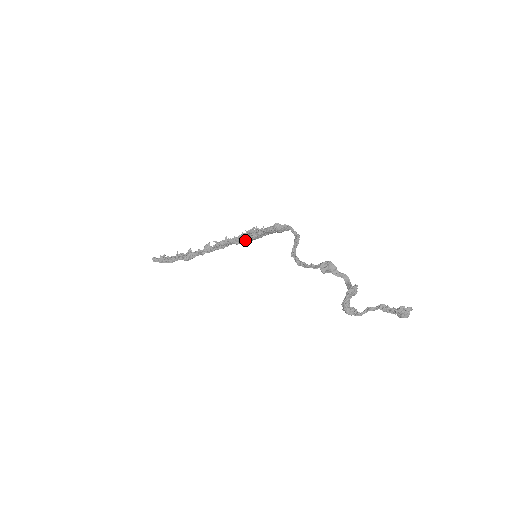
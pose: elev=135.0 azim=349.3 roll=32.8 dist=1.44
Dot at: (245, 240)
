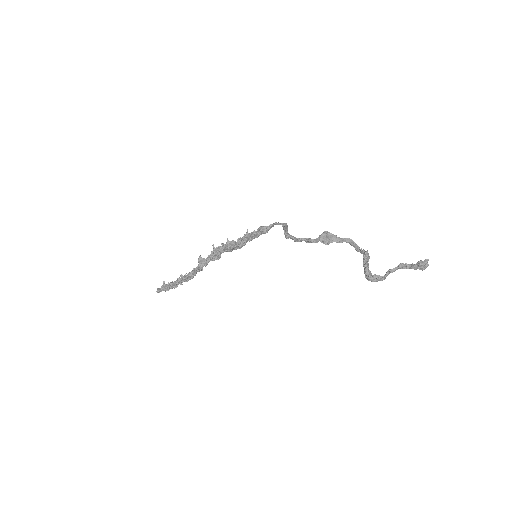
Dot at: occluded
